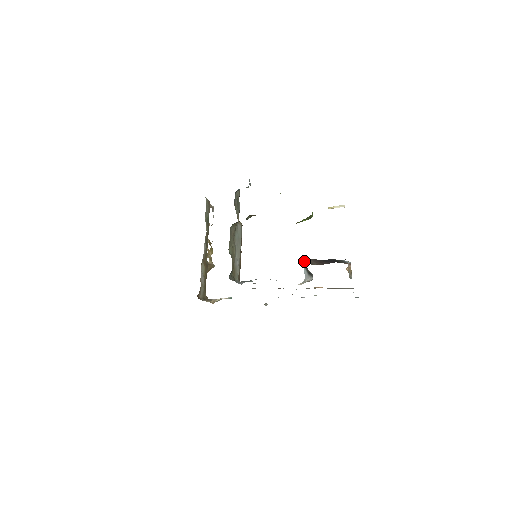
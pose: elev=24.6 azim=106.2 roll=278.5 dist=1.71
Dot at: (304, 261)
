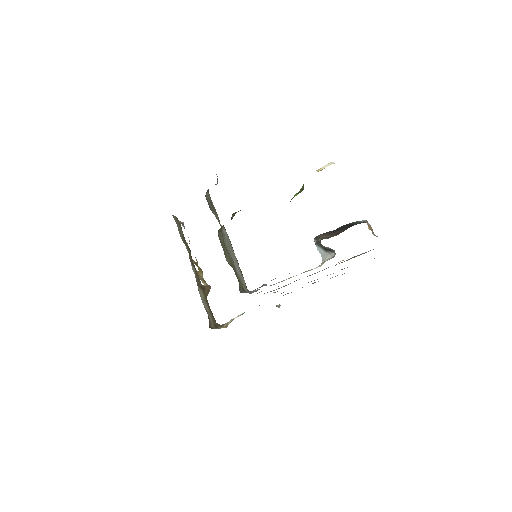
Dot at: (314, 239)
